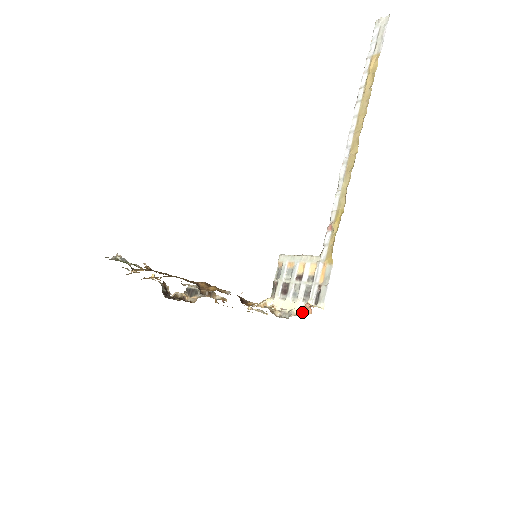
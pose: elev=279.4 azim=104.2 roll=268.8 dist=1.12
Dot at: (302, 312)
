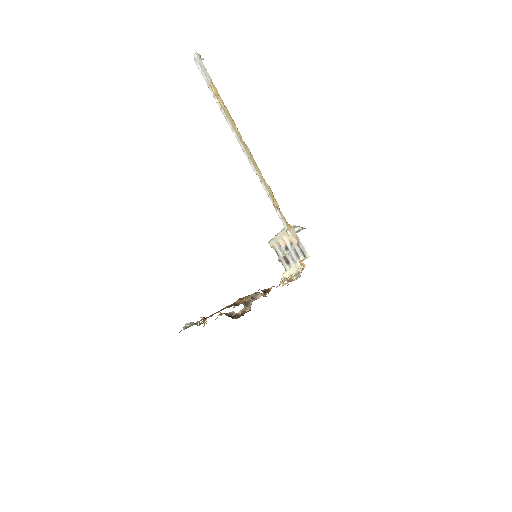
Dot at: (303, 267)
